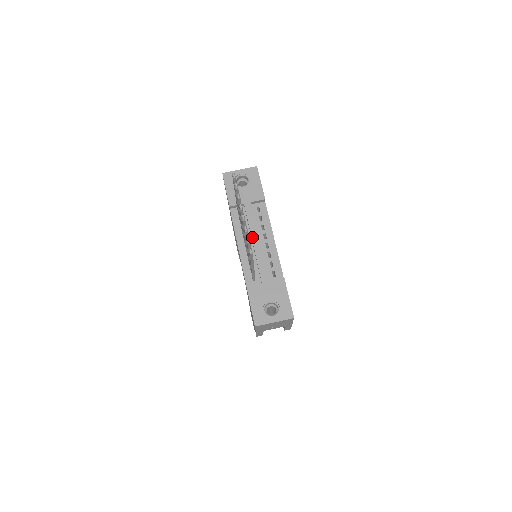
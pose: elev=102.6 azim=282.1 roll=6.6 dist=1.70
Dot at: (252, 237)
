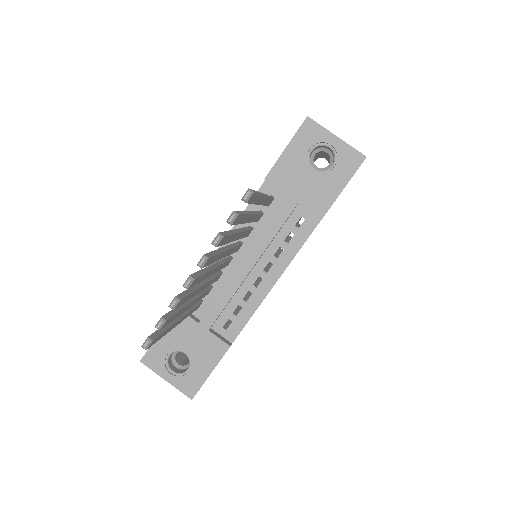
Dot at: (248, 254)
